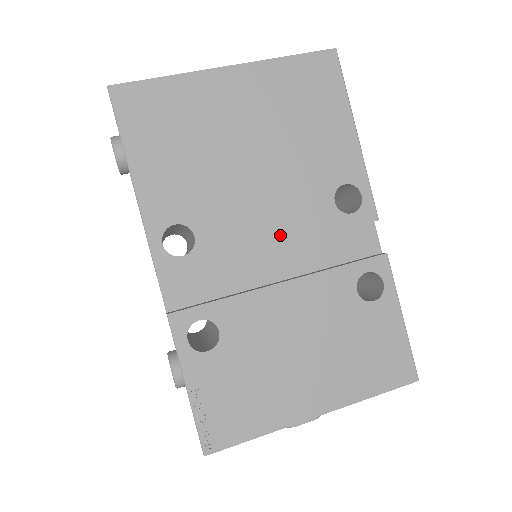
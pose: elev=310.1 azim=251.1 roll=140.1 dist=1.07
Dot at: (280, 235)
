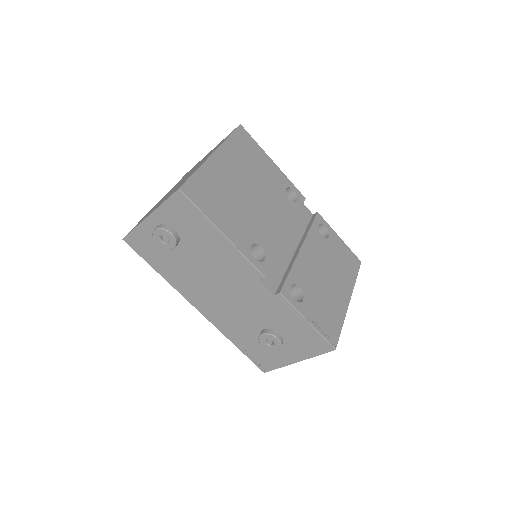
Dot at: (285, 226)
